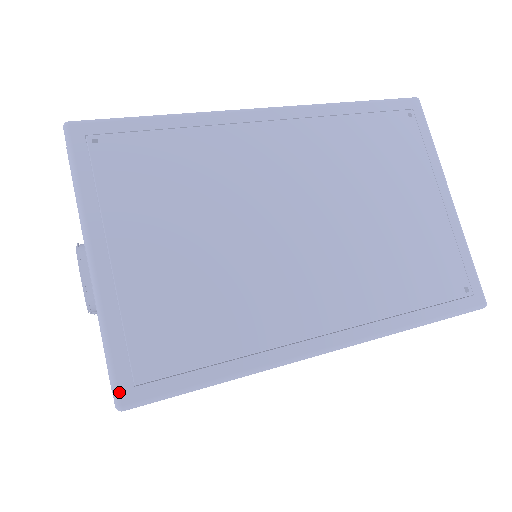
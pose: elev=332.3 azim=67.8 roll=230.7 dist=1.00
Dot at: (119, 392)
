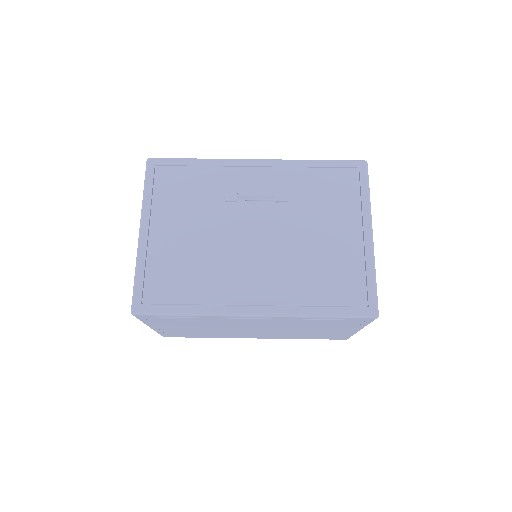
Dot at: (163, 336)
